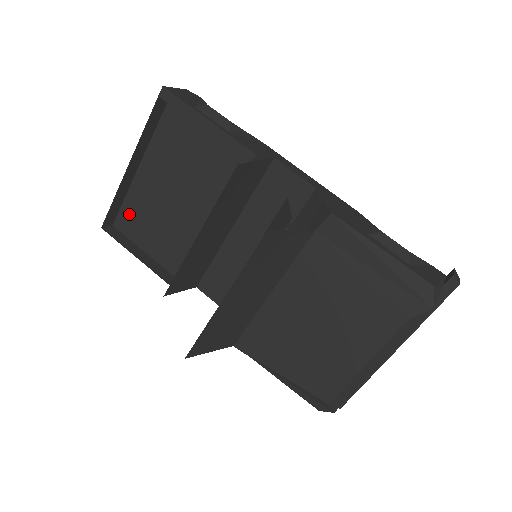
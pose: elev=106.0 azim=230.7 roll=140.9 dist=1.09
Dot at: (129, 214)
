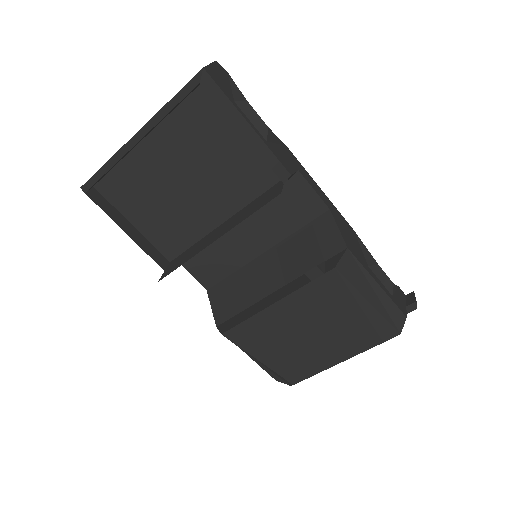
Dot at: (119, 182)
